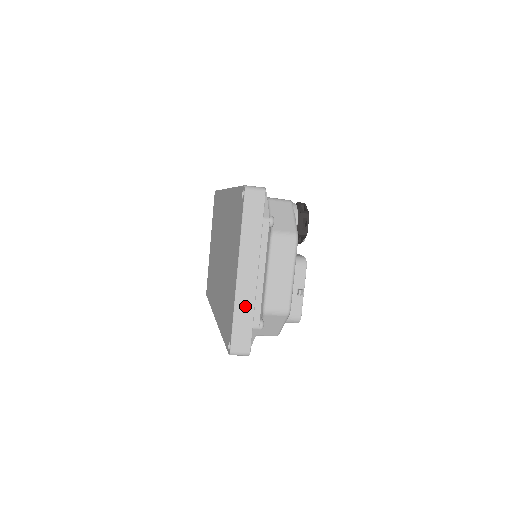
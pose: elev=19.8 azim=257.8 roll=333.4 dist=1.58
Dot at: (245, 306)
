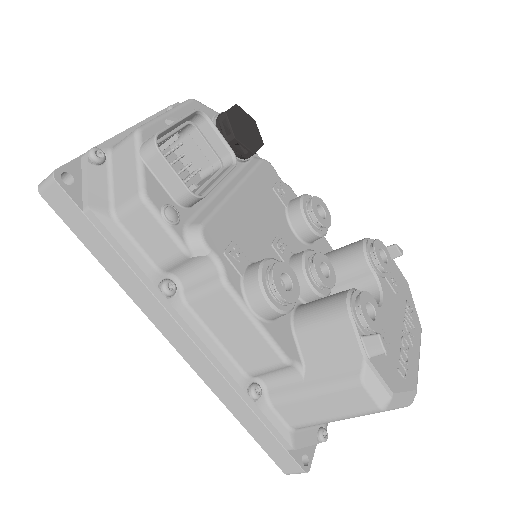
Dot at: occluded
